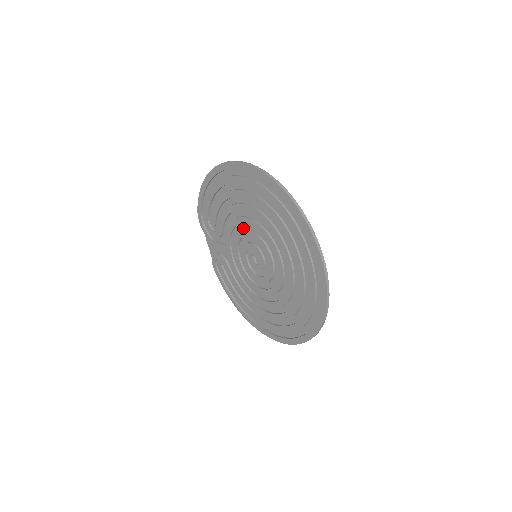
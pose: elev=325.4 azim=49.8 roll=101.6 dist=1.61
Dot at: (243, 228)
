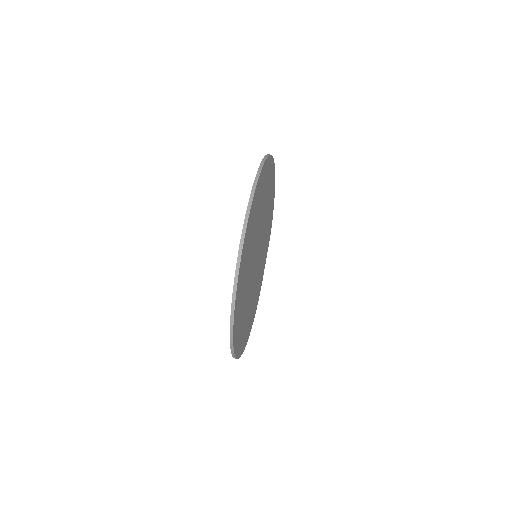
Dot at: occluded
